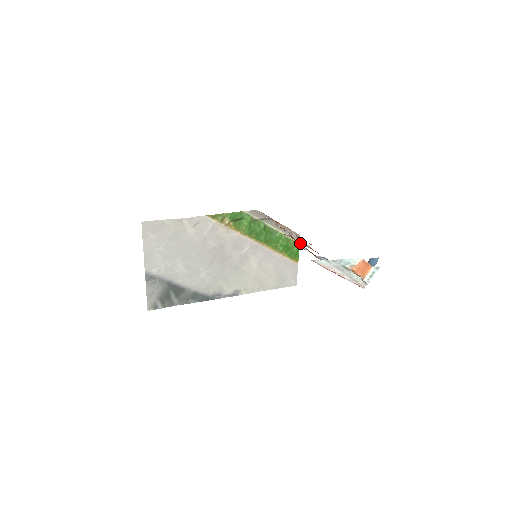
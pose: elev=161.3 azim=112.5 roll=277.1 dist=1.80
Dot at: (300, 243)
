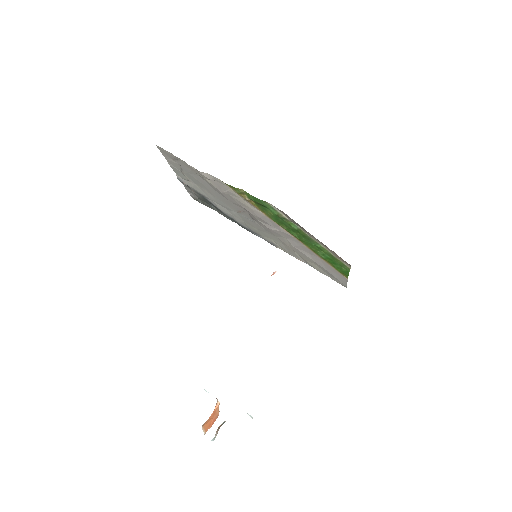
Dot at: occluded
